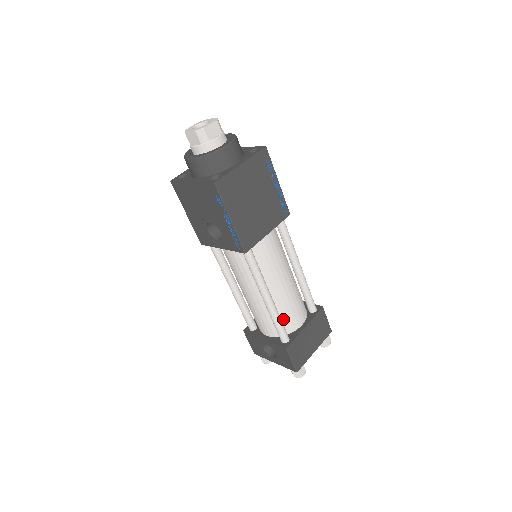
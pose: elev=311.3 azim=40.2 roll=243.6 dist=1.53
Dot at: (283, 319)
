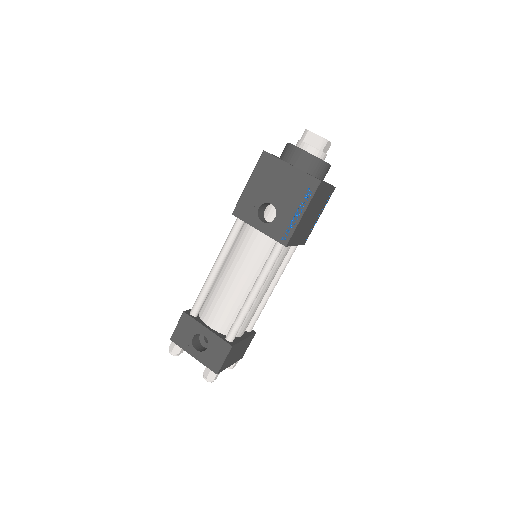
Dot at: occluded
